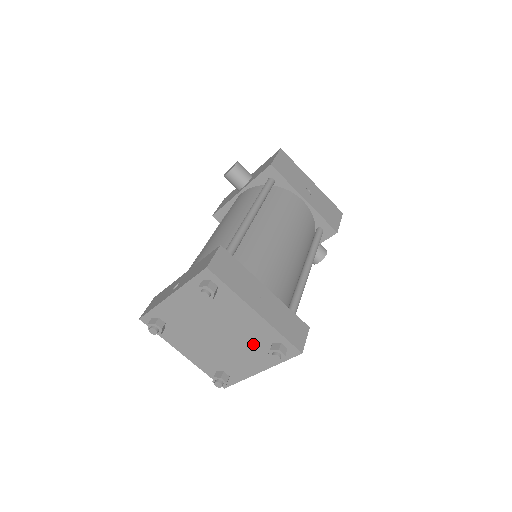
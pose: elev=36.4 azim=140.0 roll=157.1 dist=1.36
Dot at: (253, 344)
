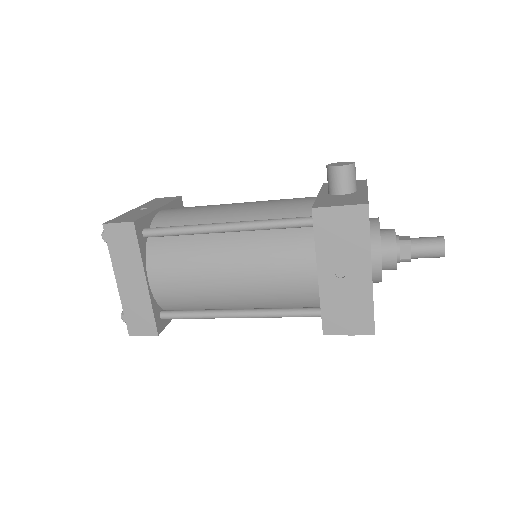
Dot at: occluded
